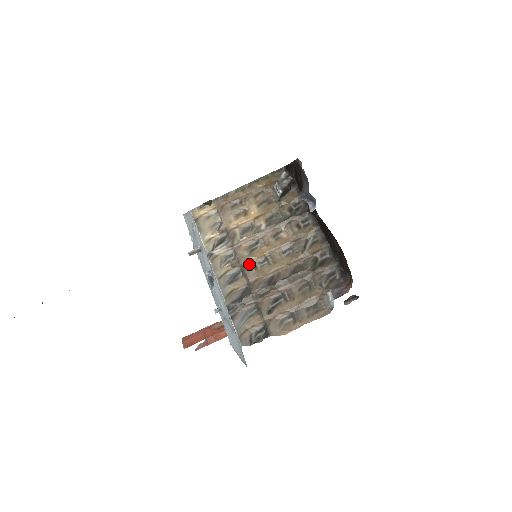
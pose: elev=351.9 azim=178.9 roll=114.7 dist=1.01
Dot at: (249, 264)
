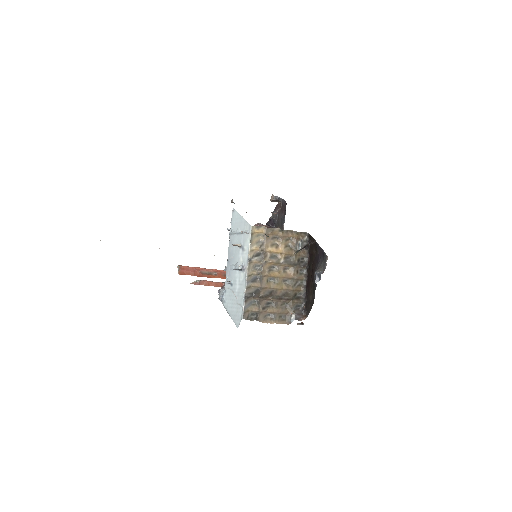
Dot at: (266, 277)
